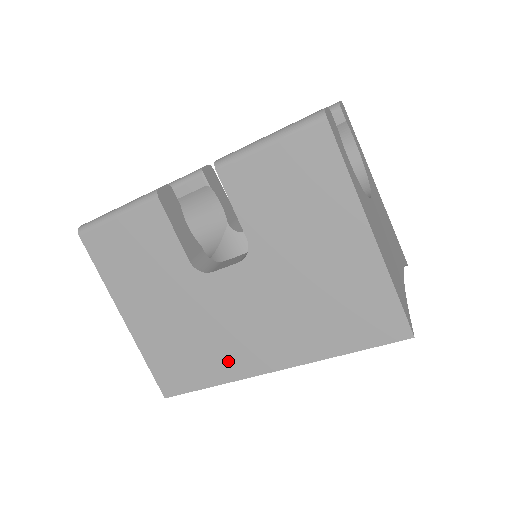
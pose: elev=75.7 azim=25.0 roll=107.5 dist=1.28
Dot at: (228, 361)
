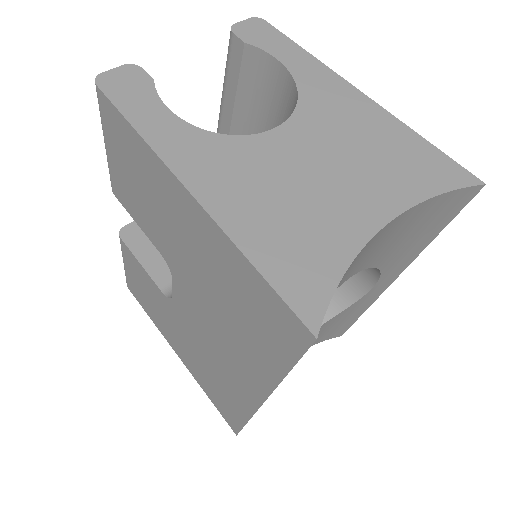
Dot at: (235, 393)
